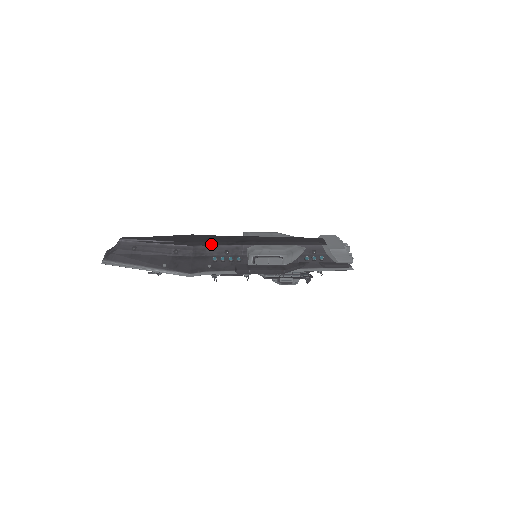
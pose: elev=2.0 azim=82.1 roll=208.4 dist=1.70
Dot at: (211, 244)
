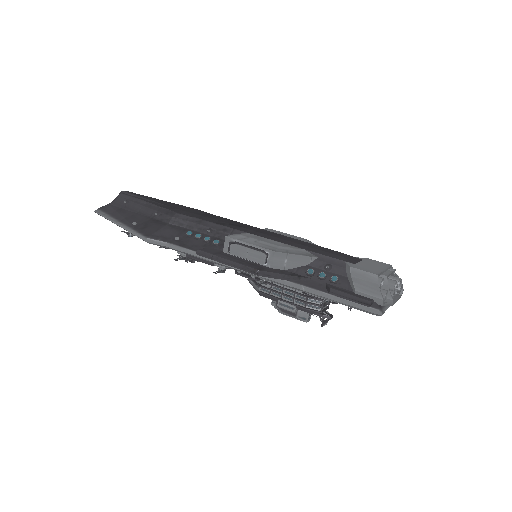
Dot at: (198, 217)
